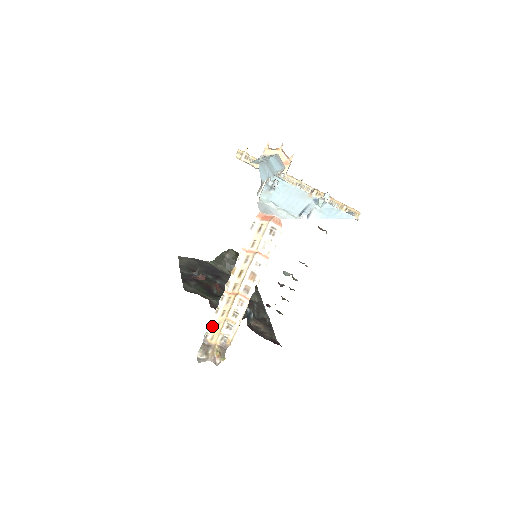
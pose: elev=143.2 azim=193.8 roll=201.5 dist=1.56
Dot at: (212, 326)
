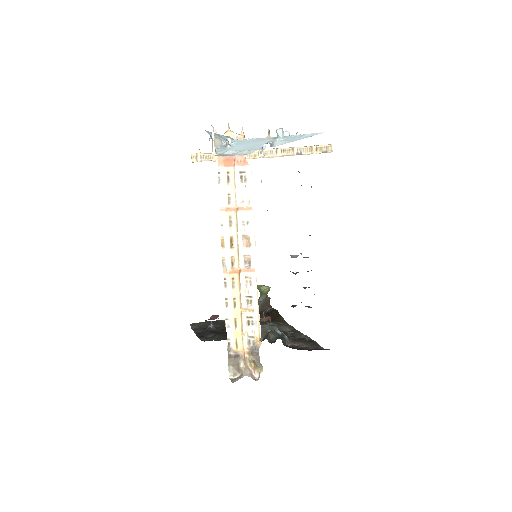
Dot at: (230, 327)
